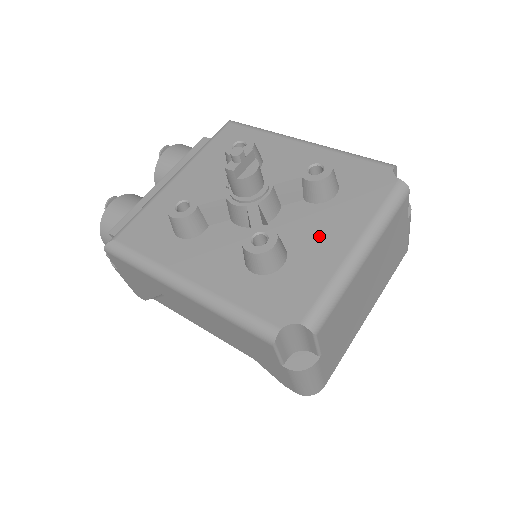
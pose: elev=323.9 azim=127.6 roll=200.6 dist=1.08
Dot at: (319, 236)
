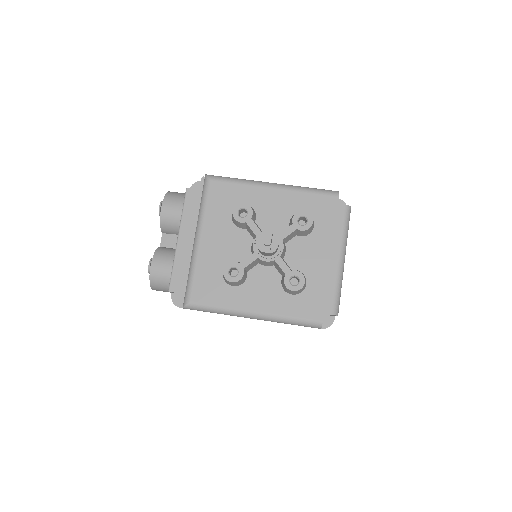
Dot at: (317, 259)
